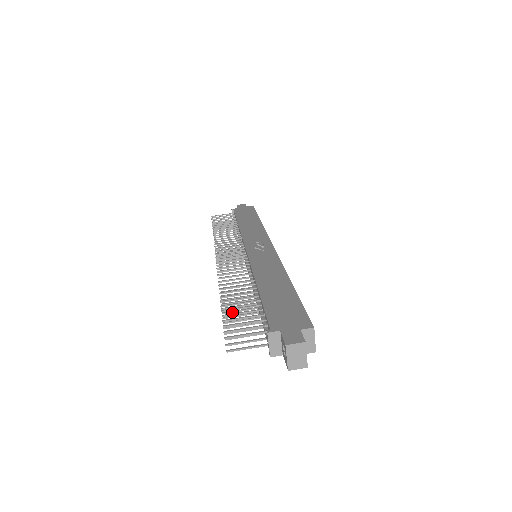
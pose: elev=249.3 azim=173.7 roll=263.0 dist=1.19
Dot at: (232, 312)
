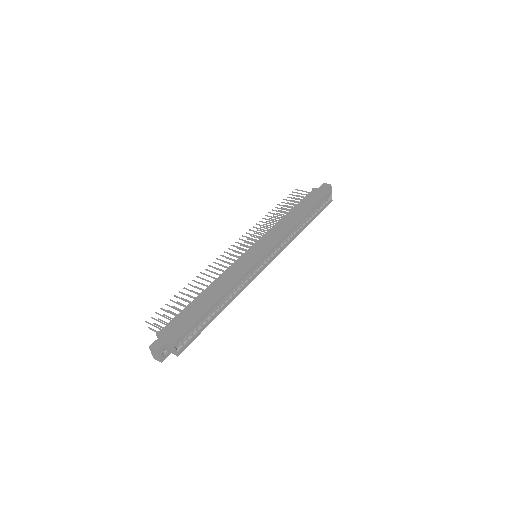
Dot at: occluded
